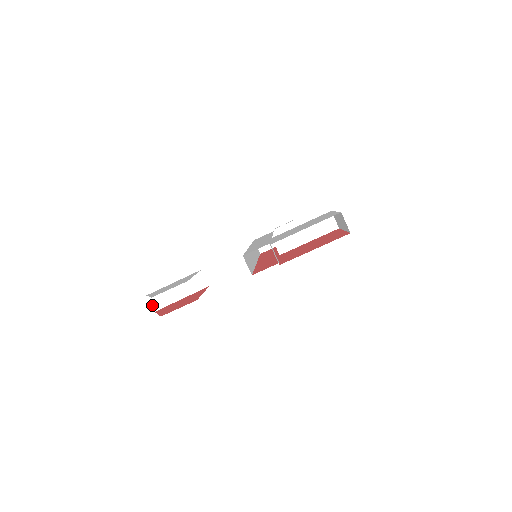
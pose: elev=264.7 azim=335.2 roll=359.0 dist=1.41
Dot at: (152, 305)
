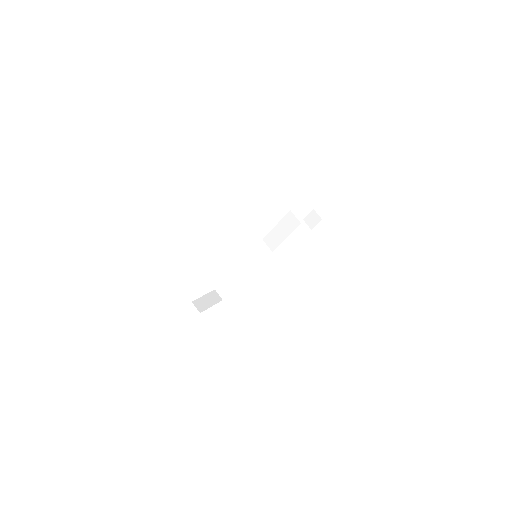
Dot at: (220, 296)
